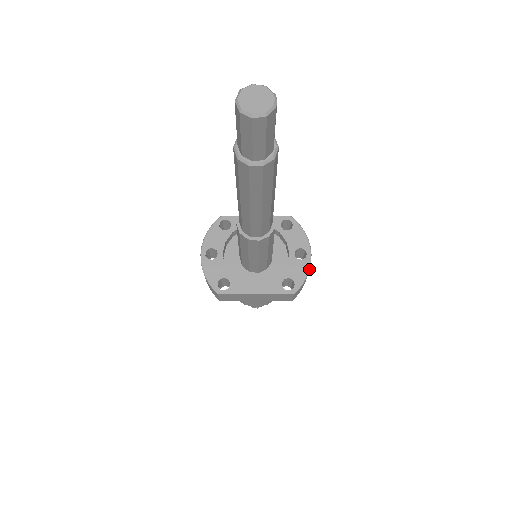
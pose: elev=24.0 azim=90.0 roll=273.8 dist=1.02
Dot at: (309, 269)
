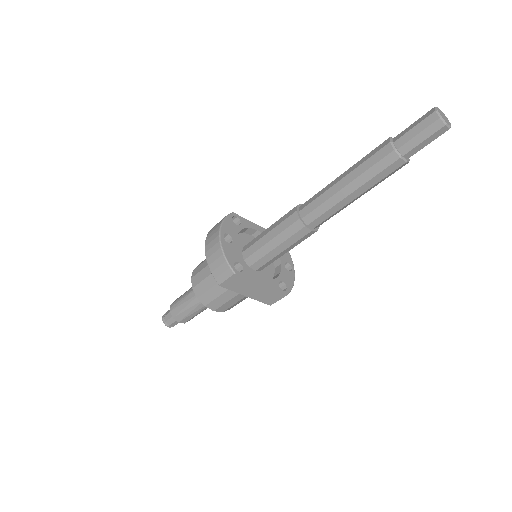
Dot at: (294, 280)
